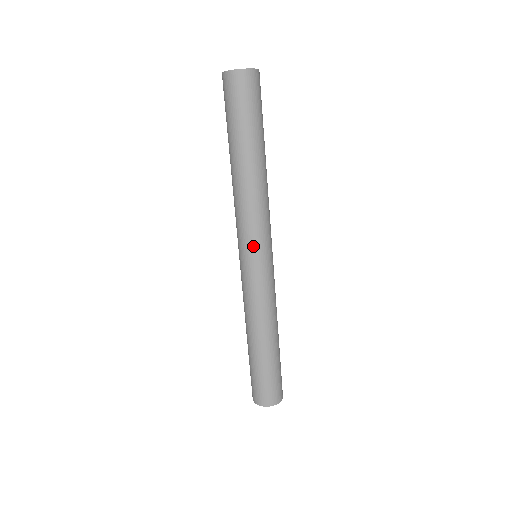
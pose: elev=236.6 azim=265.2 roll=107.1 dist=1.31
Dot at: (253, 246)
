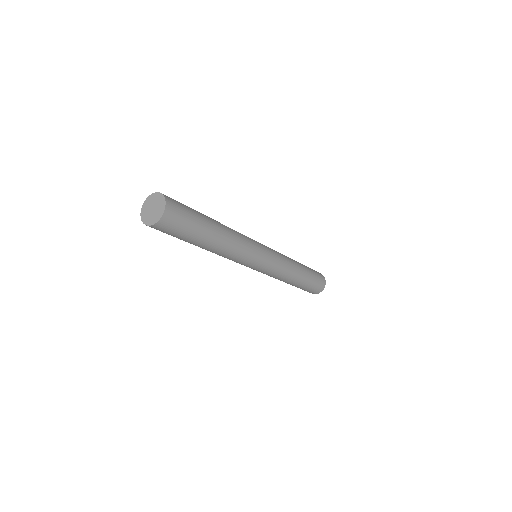
Dot at: (251, 265)
